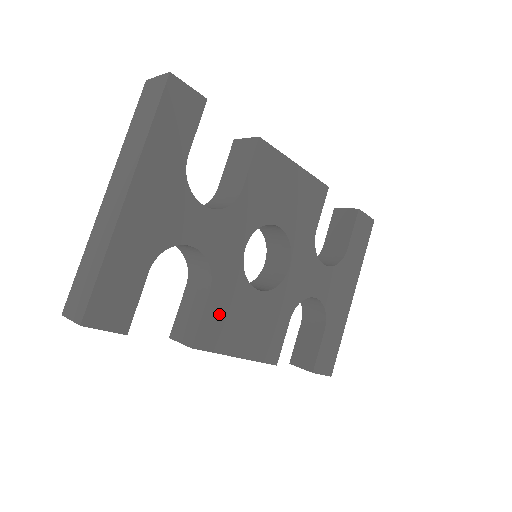
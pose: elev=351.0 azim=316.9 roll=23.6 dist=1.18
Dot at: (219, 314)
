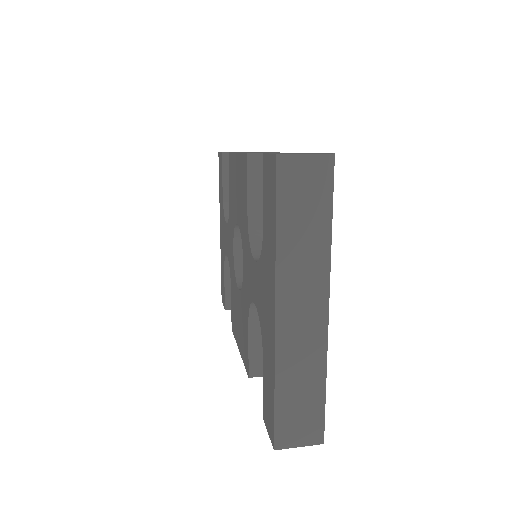
Dot at: occluded
